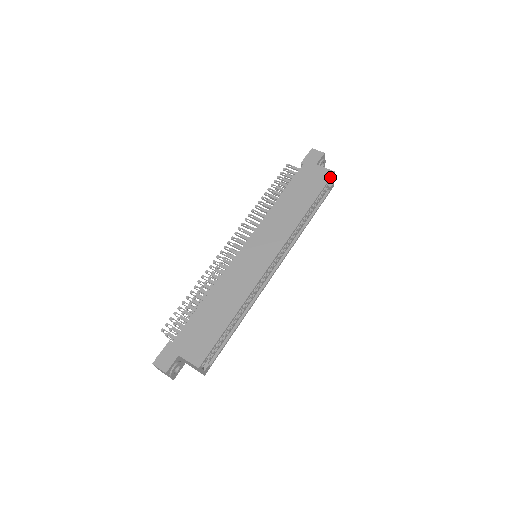
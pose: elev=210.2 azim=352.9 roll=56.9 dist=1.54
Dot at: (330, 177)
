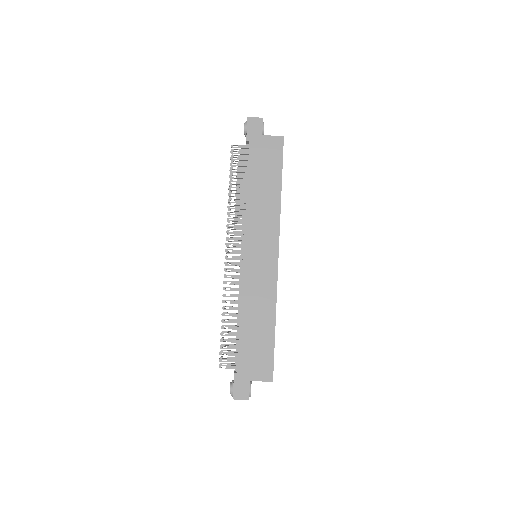
Dot at: (283, 145)
